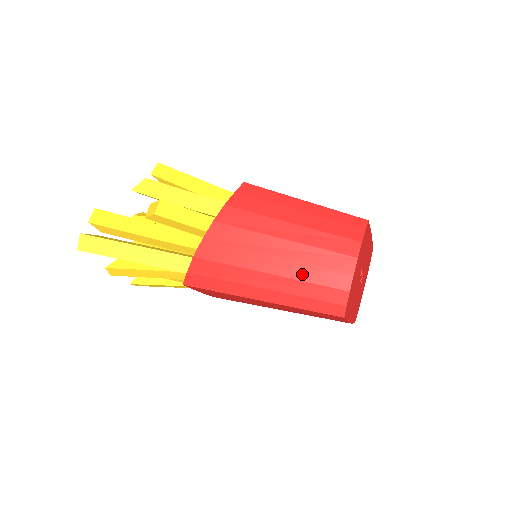
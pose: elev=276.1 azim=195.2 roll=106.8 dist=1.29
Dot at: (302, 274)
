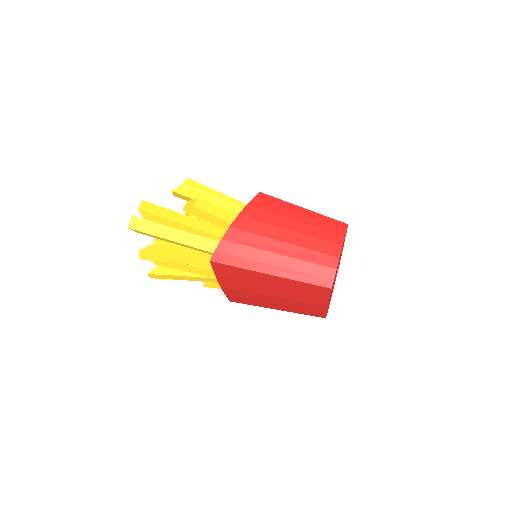
Dot at: (303, 255)
